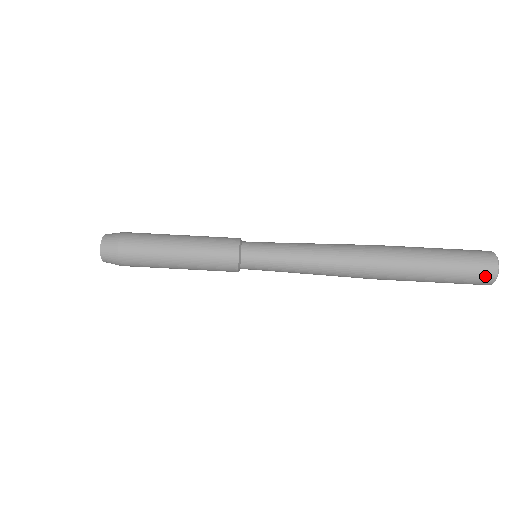
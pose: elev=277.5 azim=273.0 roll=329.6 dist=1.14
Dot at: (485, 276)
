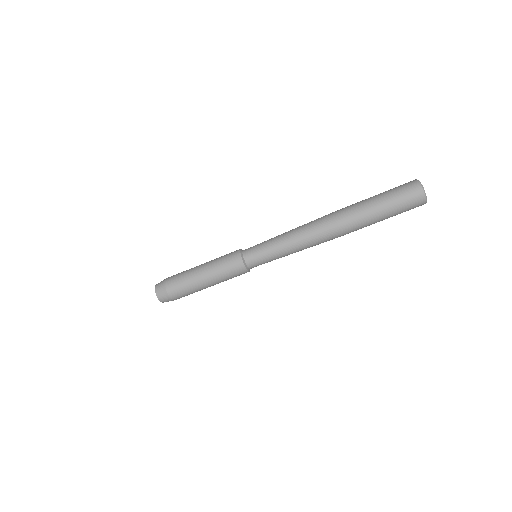
Dot at: occluded
